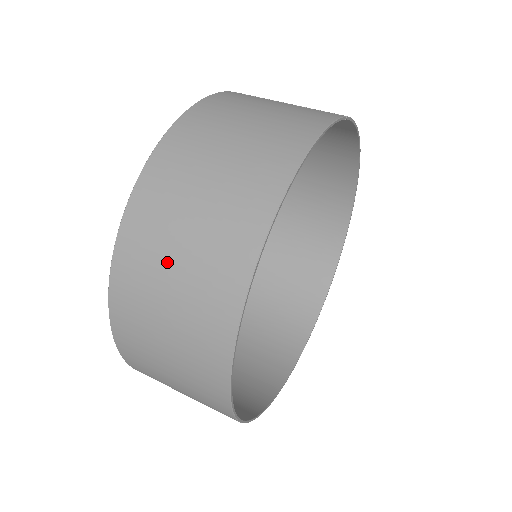
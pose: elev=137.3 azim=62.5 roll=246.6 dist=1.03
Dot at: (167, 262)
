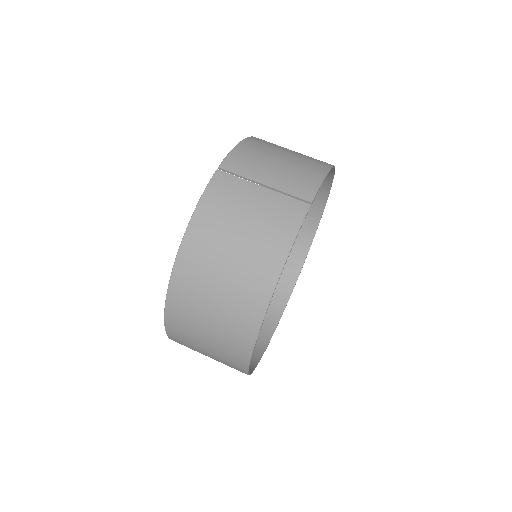
Dot at: (200, 335)
